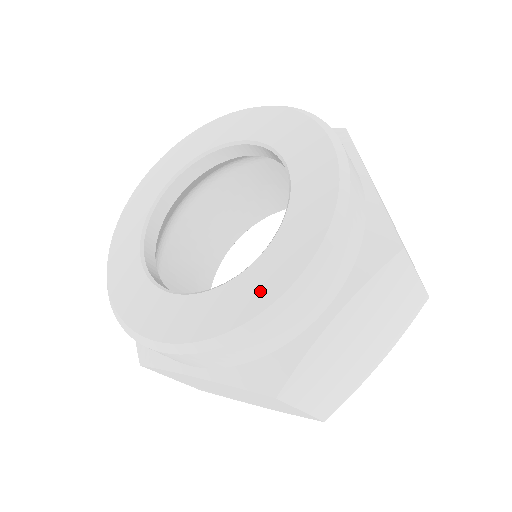
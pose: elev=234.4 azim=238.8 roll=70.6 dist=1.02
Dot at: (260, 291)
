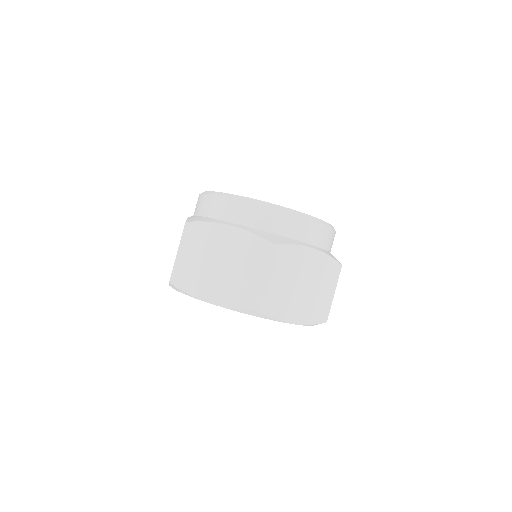
Dot at: occluded
